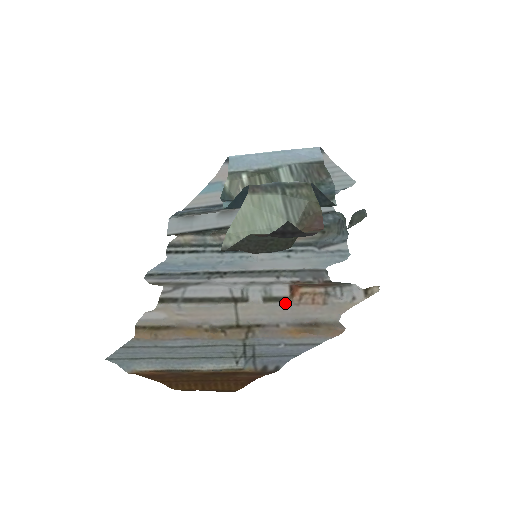
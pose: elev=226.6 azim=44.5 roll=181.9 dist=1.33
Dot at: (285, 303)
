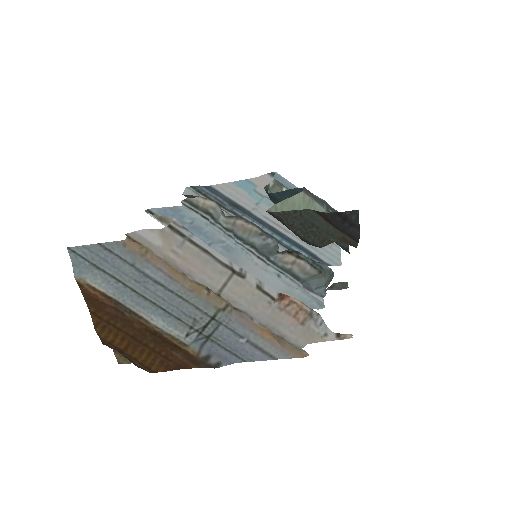
Dot at: (272, 301)
